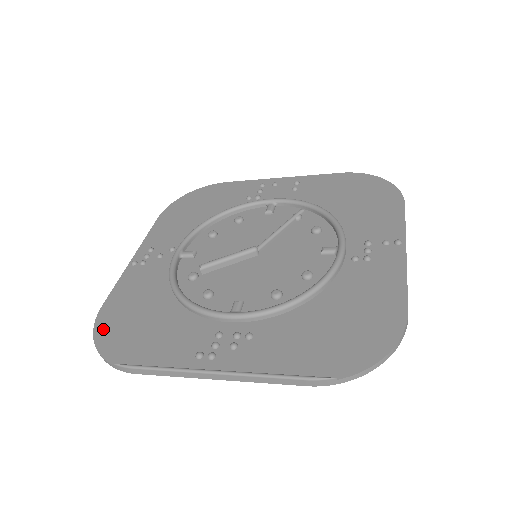
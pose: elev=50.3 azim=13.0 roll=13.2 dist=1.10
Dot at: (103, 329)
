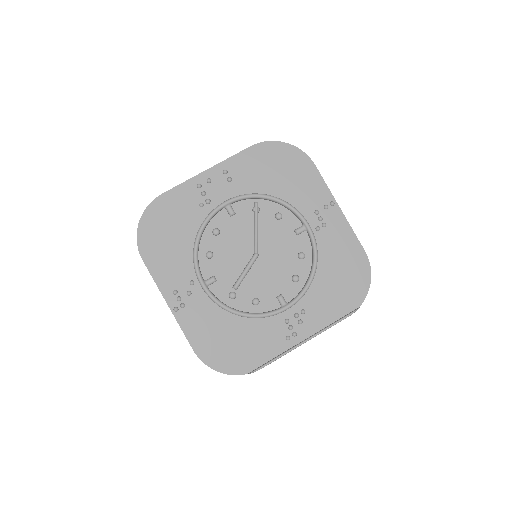
Dot at: (215, 362)
